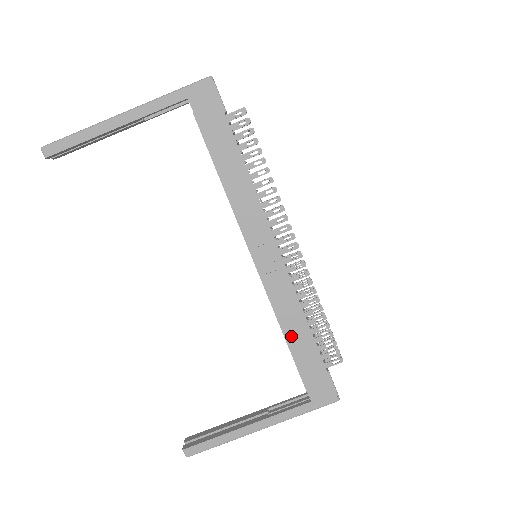
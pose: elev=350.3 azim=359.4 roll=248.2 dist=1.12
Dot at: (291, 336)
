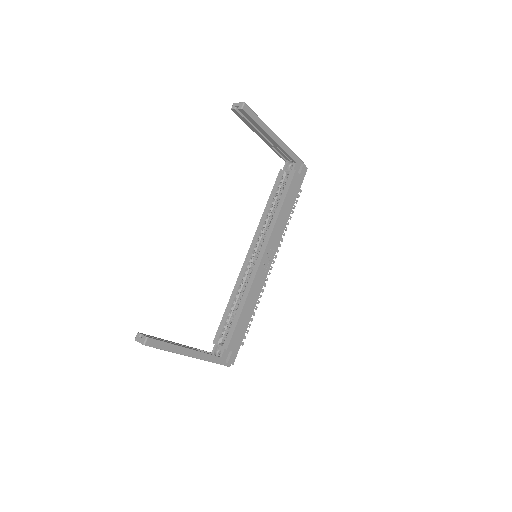
Dot at: (245, 311)
